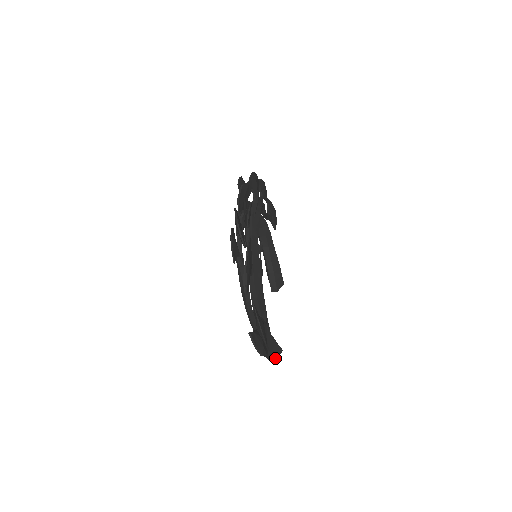
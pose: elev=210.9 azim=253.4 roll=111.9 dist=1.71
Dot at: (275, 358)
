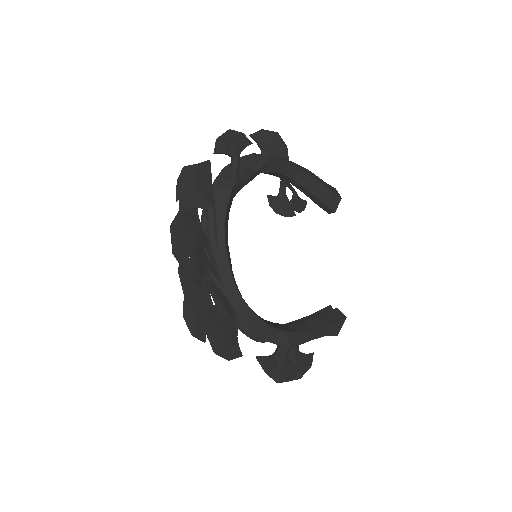
Dot at: (338, 330)
